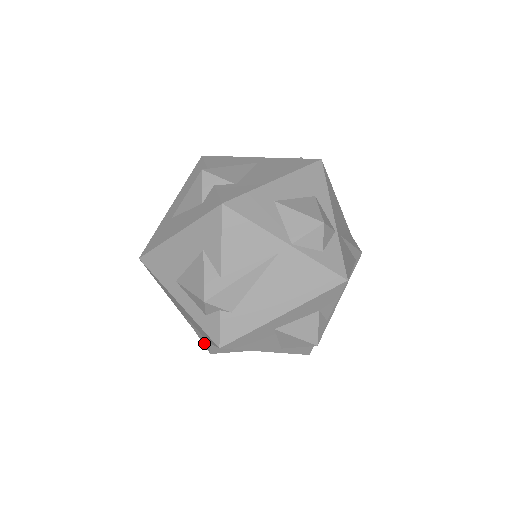
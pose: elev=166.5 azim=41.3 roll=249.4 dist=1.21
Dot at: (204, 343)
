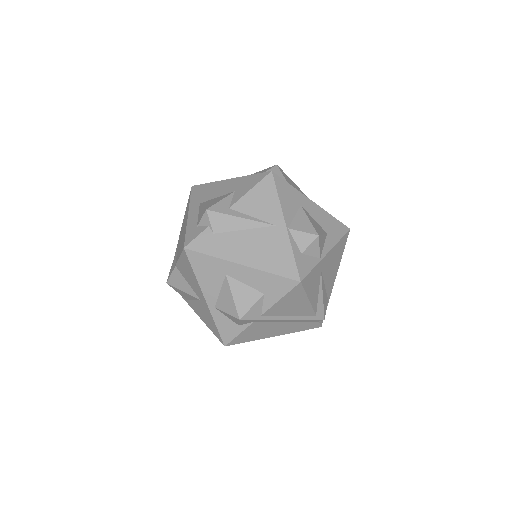
Dot at: (171, 271)
